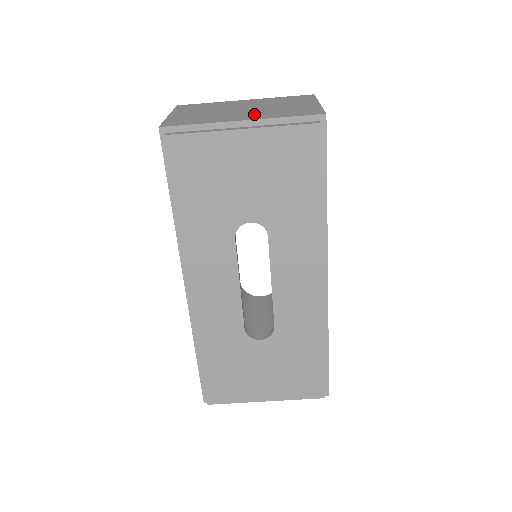
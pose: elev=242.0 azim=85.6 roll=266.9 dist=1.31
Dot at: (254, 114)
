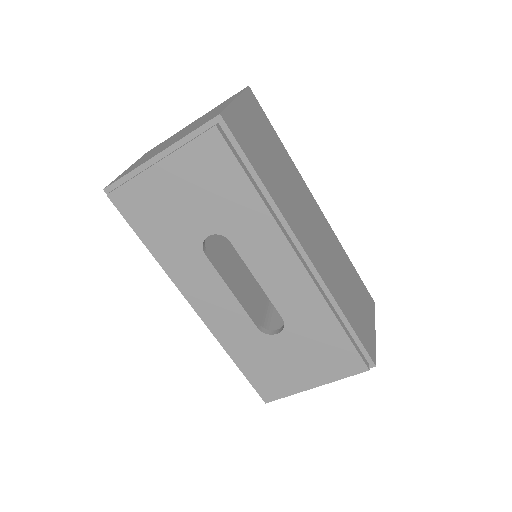
Dot at: (174, 141)
